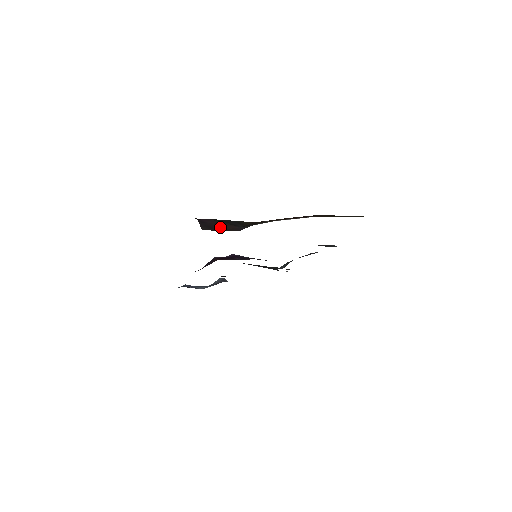
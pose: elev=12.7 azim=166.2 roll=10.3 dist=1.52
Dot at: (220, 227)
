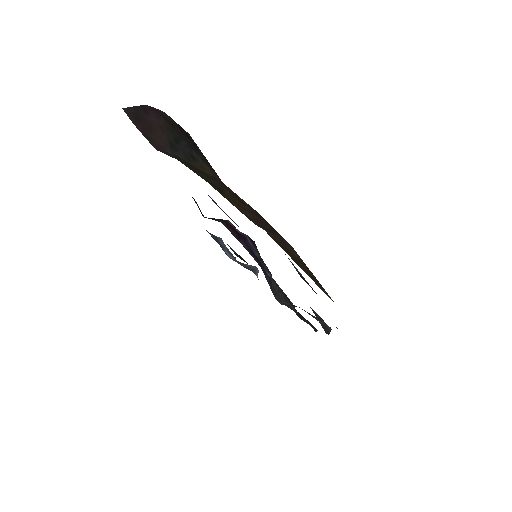
Dot at: (149, 129)
